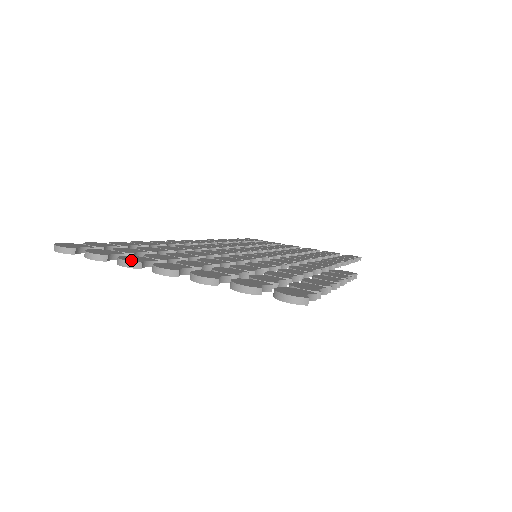
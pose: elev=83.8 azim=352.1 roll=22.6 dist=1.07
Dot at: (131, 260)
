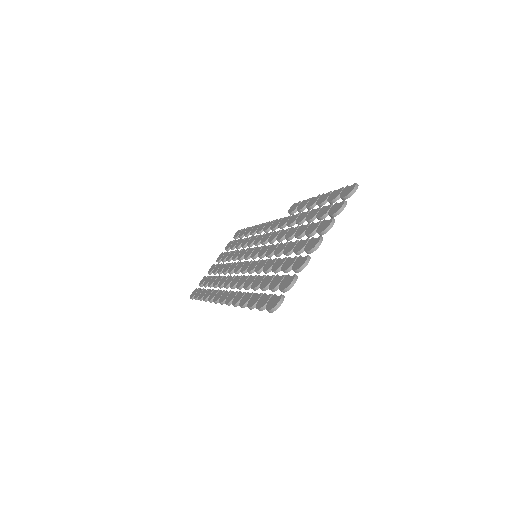
Dot at: (304, 260)
